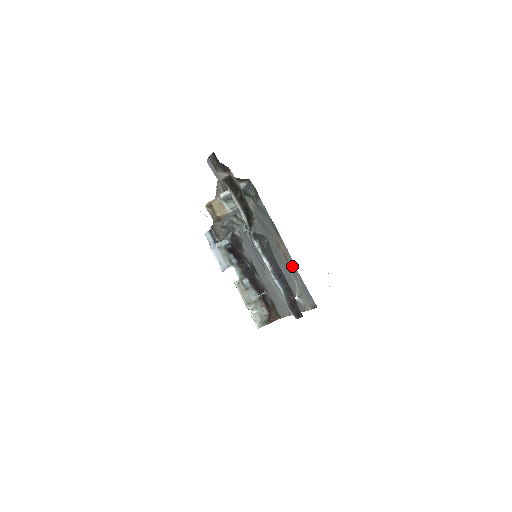
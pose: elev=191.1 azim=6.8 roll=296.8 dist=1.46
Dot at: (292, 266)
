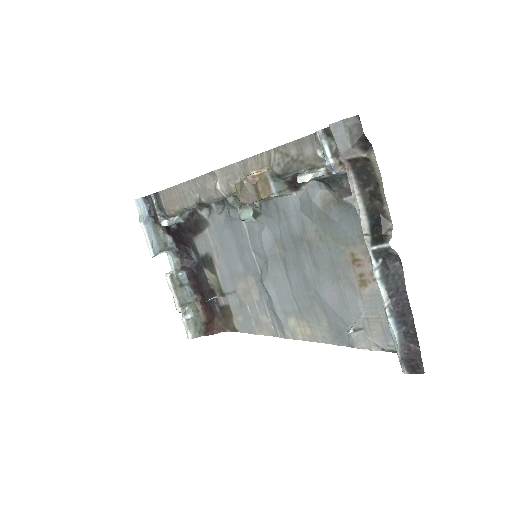
Dot at: (377, 294)
